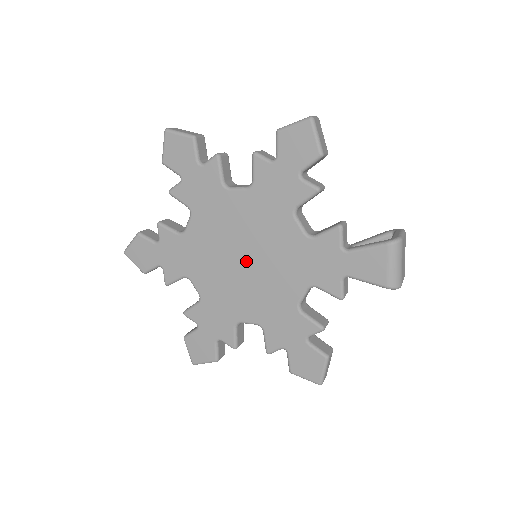
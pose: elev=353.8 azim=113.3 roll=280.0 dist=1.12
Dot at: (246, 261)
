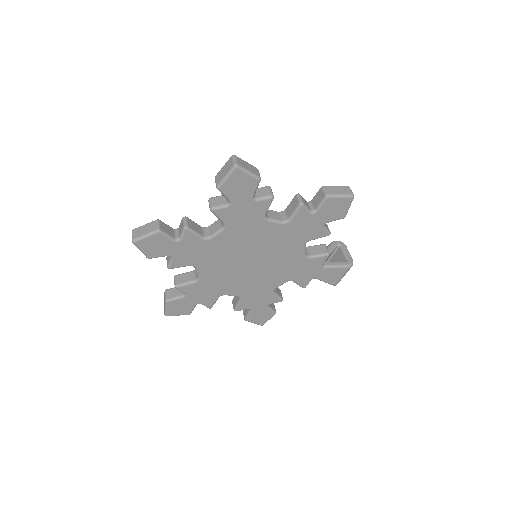
Dot at: (253, 263)
